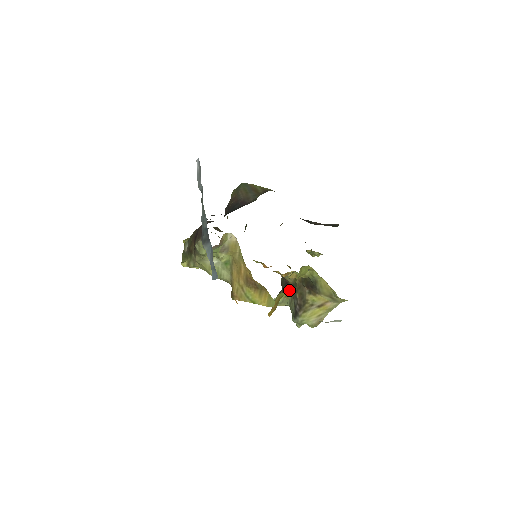
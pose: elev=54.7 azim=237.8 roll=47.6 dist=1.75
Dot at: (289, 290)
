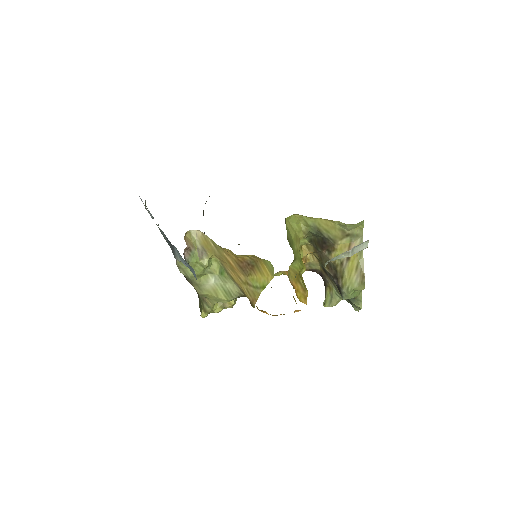
Dot at: (326, 279)
